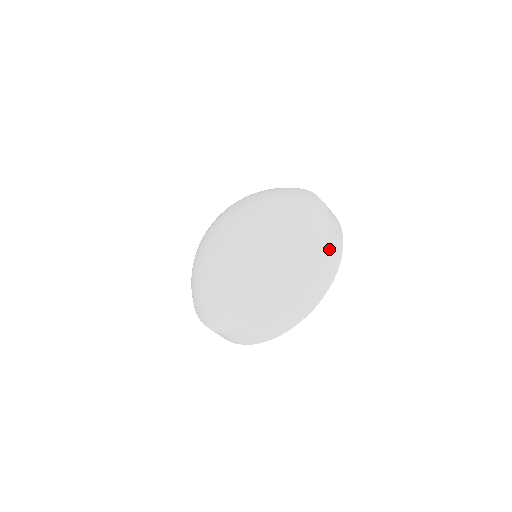
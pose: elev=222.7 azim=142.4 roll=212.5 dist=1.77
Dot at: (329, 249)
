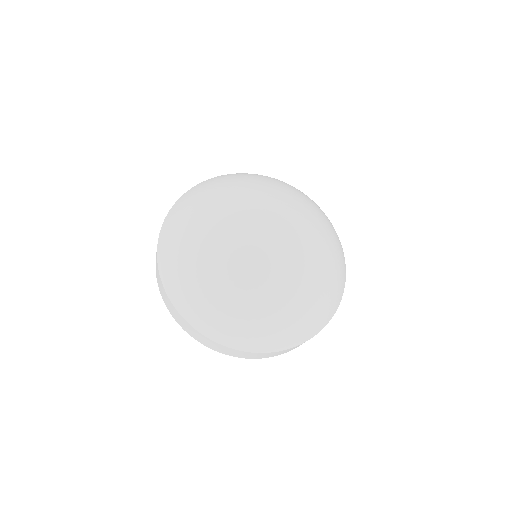
Dot at: occluded
